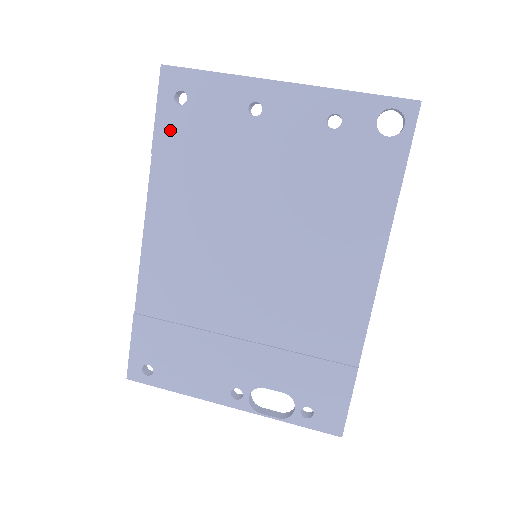
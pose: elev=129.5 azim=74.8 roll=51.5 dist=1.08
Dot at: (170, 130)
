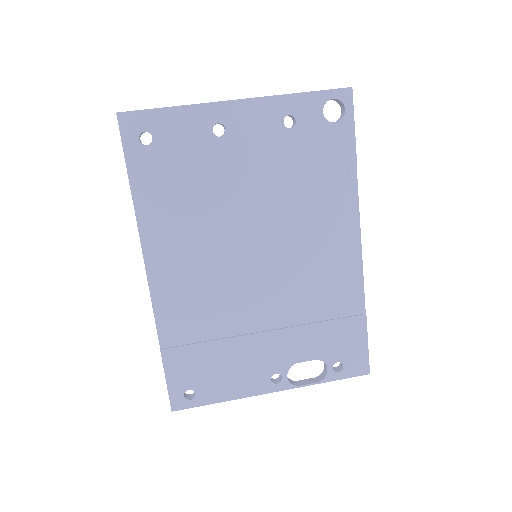
Dot at: (144, 171)
